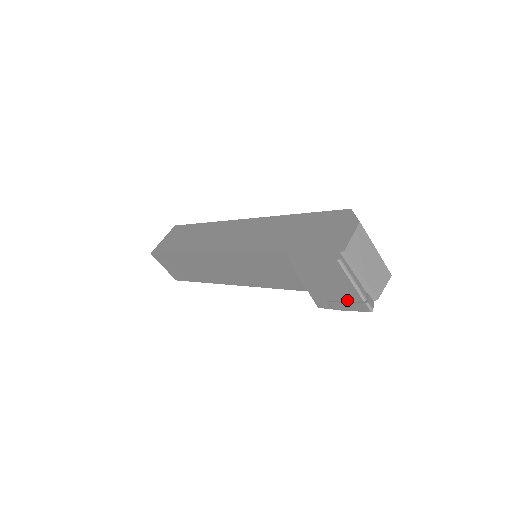
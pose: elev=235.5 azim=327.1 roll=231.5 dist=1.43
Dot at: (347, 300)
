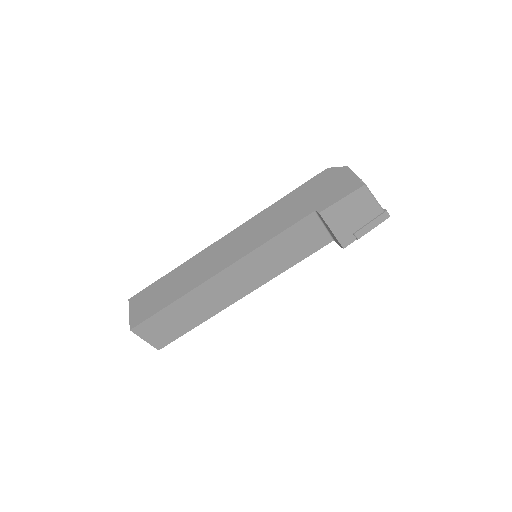
Dot at: (370, 220)
